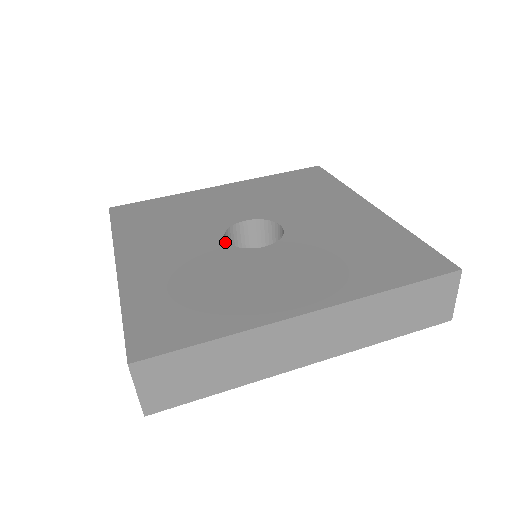
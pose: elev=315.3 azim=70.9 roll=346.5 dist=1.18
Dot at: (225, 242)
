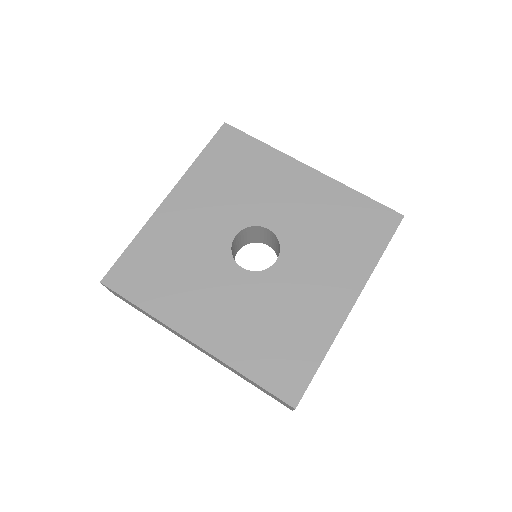
Dot at: (232, 239)
